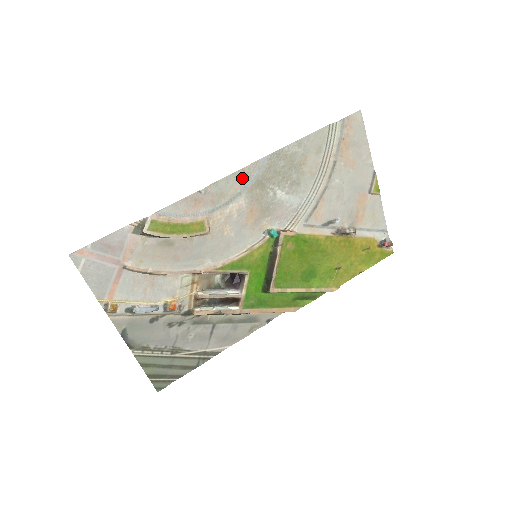
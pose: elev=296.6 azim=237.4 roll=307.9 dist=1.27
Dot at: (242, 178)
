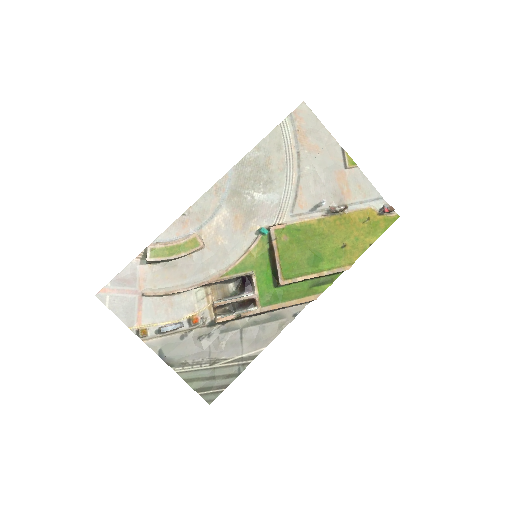
Dot at: (217, 193)
